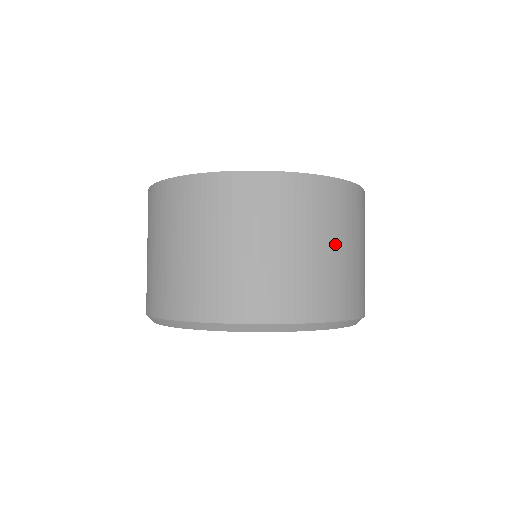
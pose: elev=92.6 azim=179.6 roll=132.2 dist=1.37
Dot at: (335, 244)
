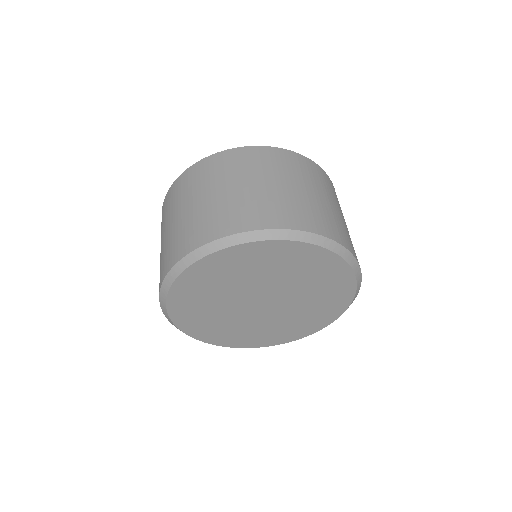
Dot at: (311, 190)
